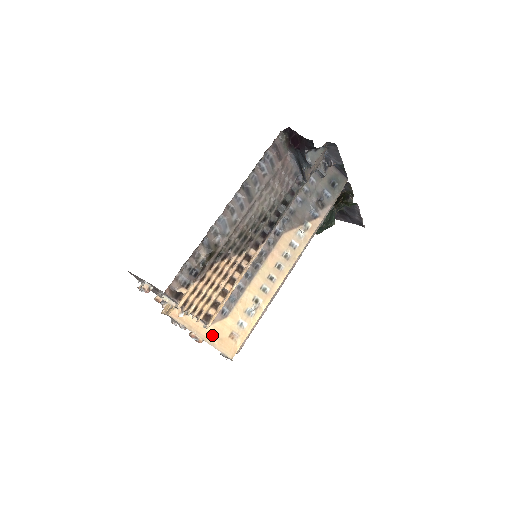
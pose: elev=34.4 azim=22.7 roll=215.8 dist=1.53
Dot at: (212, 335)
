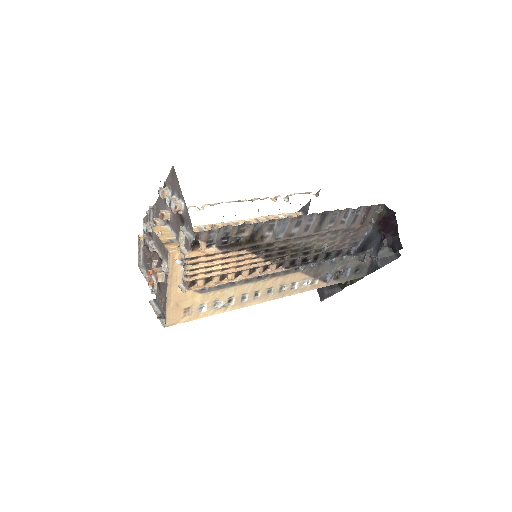
Dot at: (176, 296)
